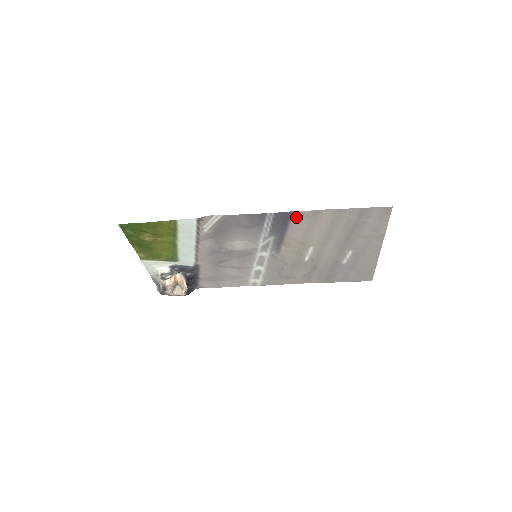
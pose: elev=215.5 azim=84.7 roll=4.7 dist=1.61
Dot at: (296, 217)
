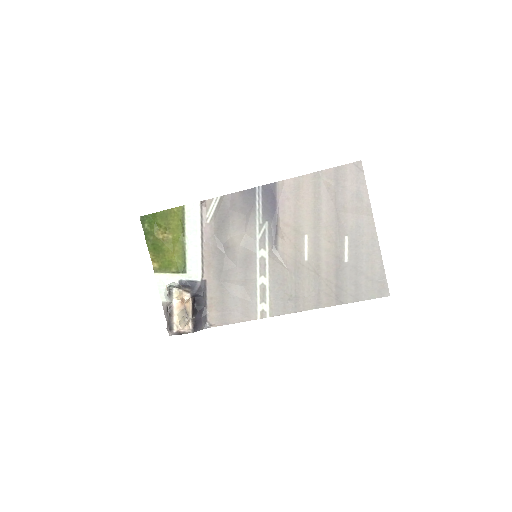
Dot at: (281, 190)
